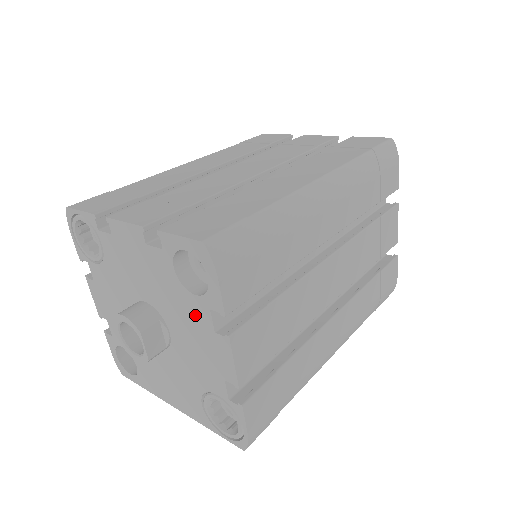
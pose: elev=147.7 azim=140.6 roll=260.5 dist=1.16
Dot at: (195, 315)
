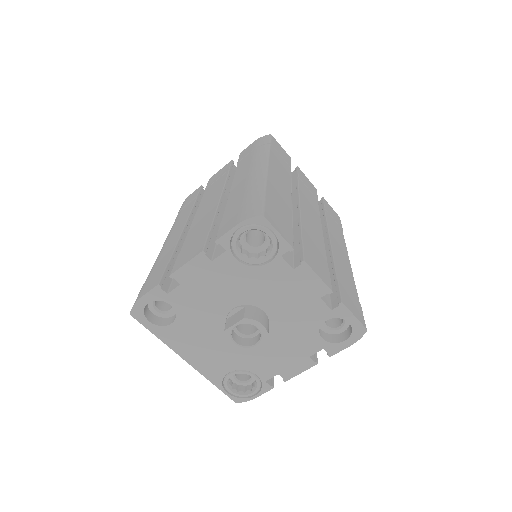
Dot at: (306, 344)
